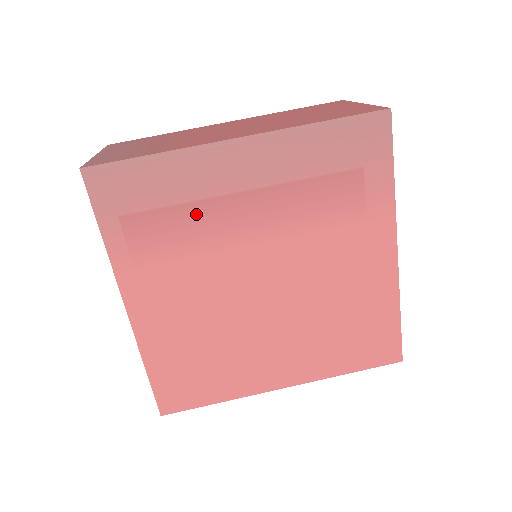
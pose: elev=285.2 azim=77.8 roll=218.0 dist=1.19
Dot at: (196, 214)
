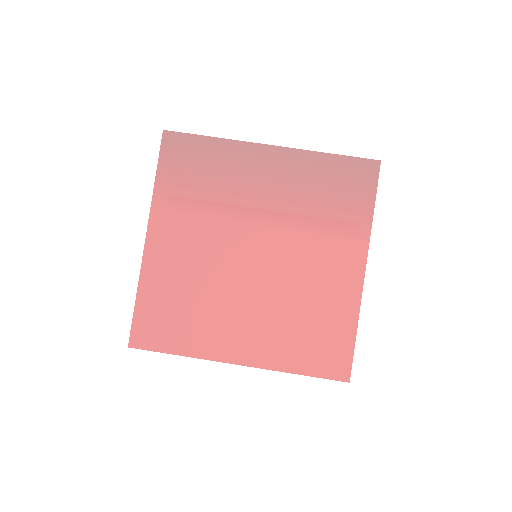
Dot at: (224, 186)
